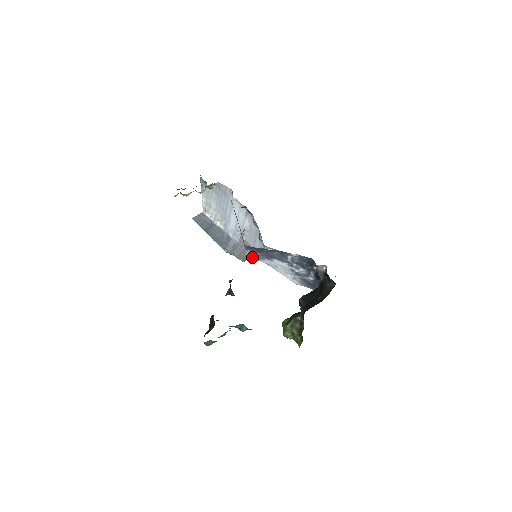
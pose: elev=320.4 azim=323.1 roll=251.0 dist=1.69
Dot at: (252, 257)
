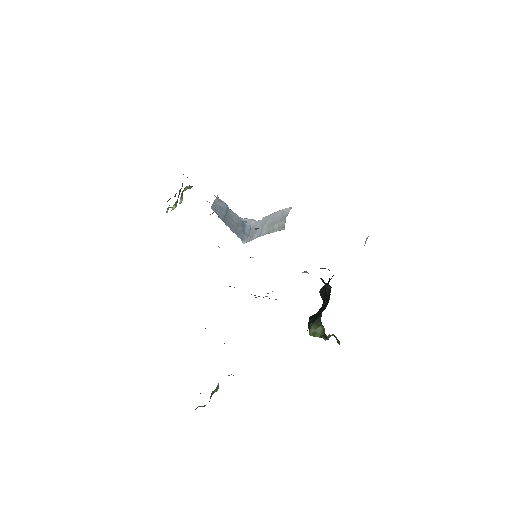
Dot at: occluded
